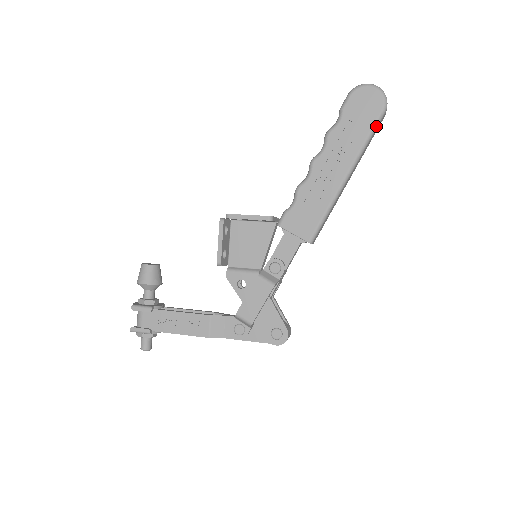
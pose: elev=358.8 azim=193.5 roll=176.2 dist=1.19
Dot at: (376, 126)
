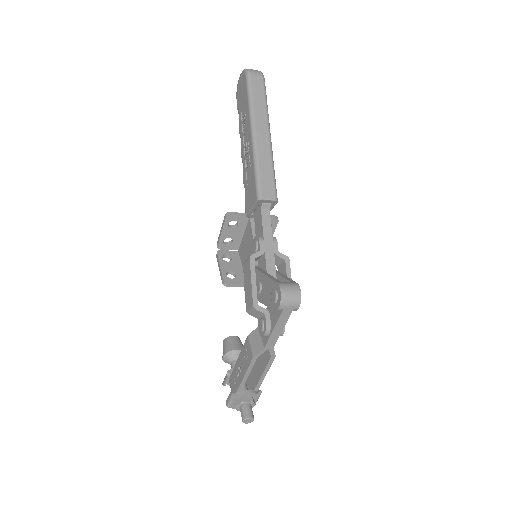
Dot at: (249, 87)
